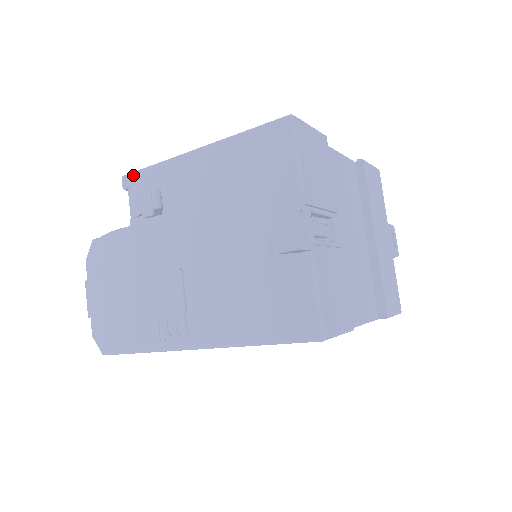
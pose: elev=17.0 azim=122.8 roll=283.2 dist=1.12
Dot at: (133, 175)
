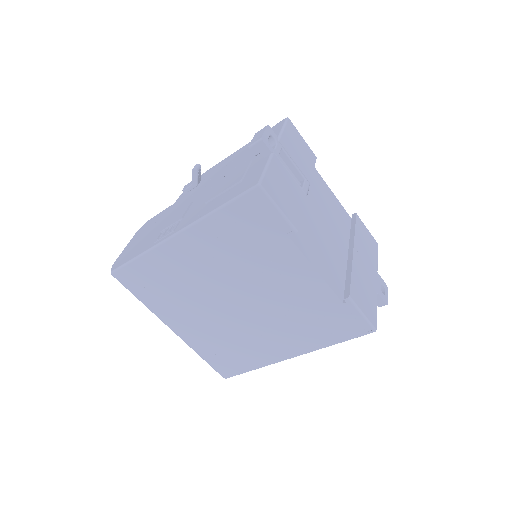
Dot at: occluded
